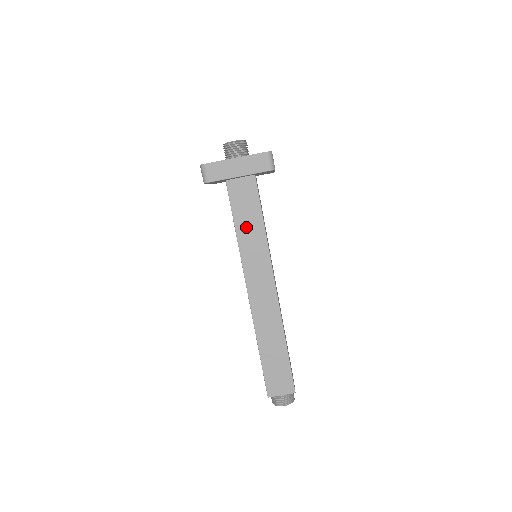
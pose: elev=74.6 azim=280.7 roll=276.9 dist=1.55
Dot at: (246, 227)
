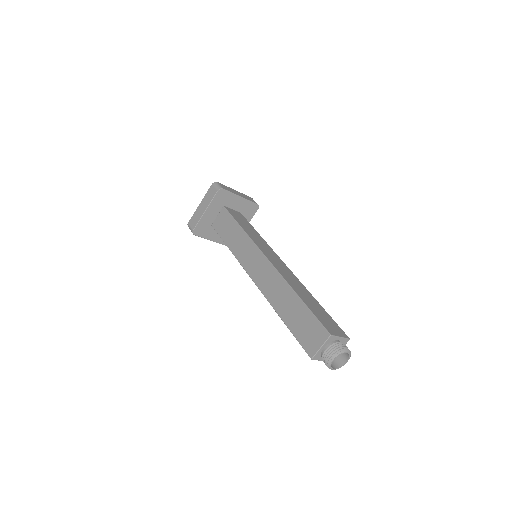
Dot at: (233, 240)
